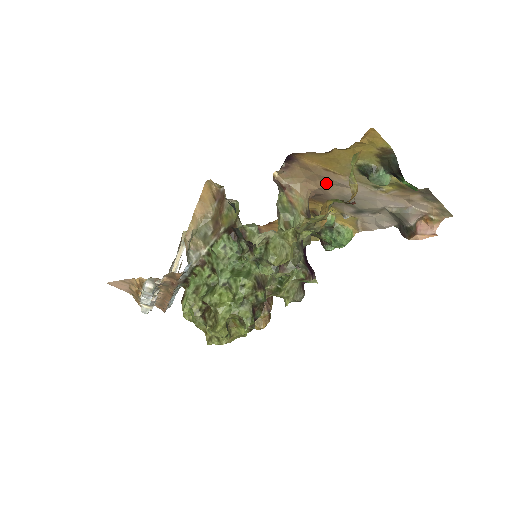
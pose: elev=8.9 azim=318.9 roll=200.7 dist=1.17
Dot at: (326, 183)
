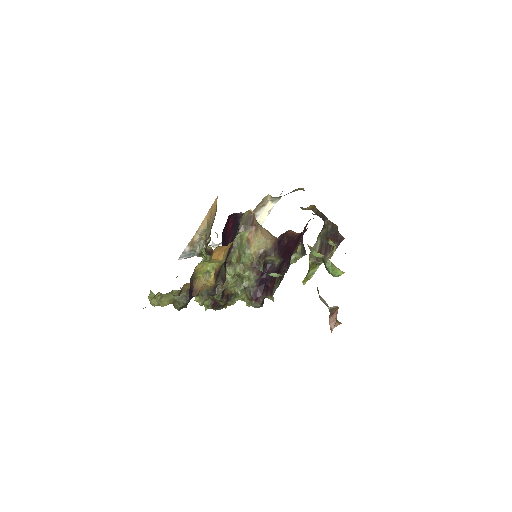
Dot at: occluded
